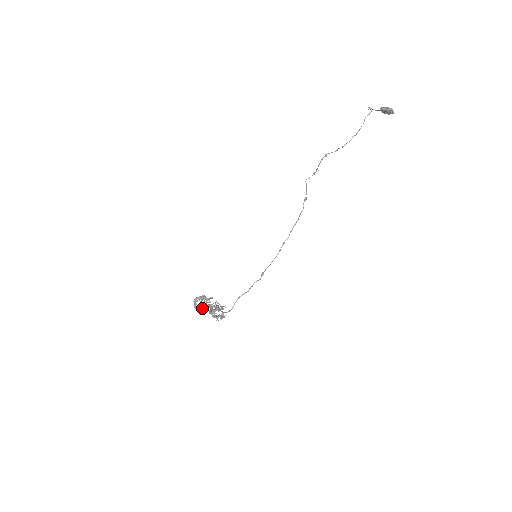
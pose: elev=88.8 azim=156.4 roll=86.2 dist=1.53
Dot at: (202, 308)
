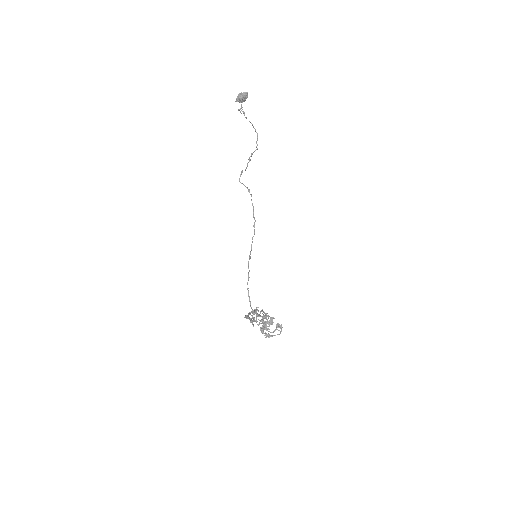
Dot at: (272, 332)
